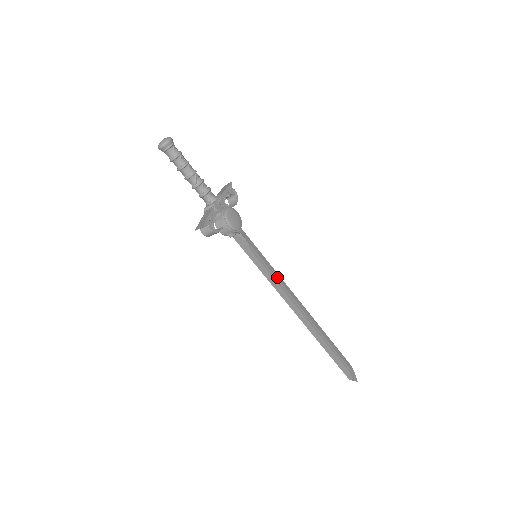
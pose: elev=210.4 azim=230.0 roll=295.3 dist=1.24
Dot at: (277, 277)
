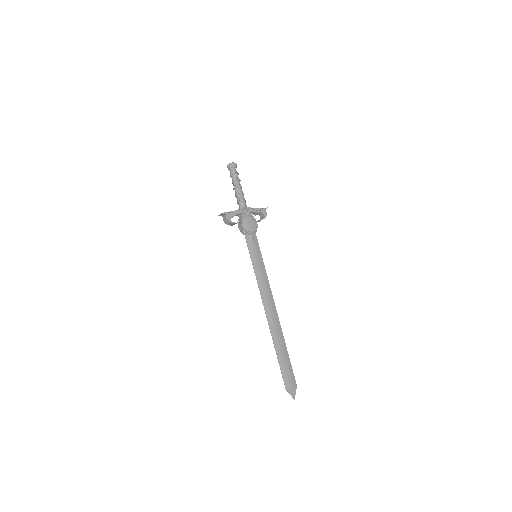
Dot at: (265, 278)
